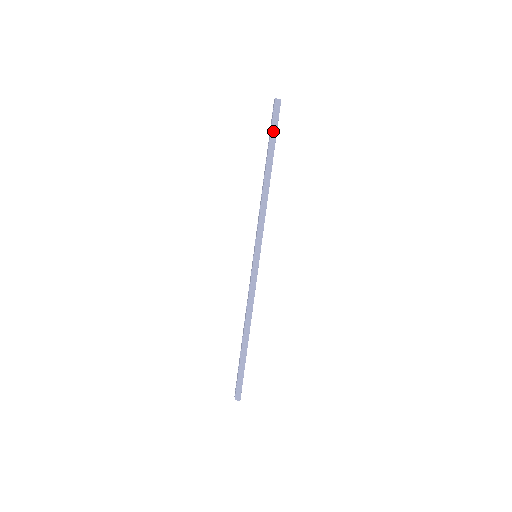
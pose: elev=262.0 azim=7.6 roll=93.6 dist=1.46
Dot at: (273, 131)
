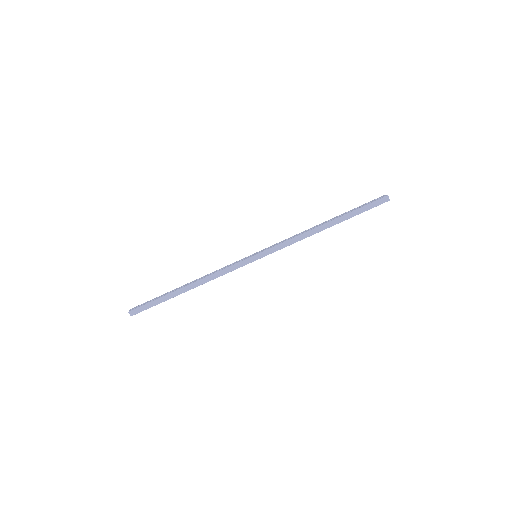
Dot at: (362, 209)
